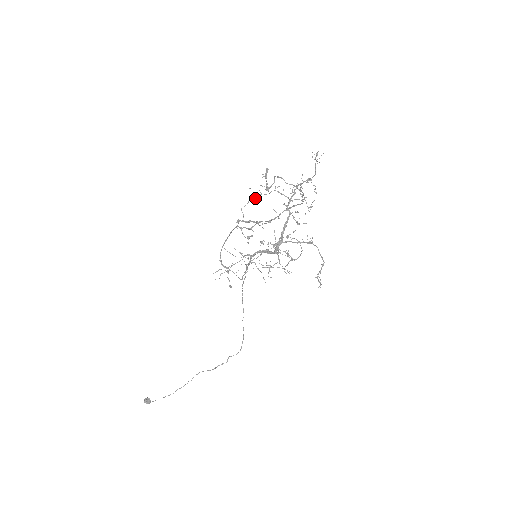
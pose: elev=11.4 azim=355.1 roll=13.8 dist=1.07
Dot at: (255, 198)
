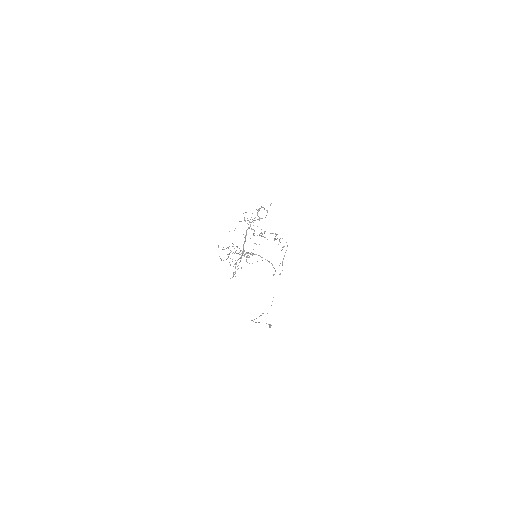
Dot at: (241, 221)
